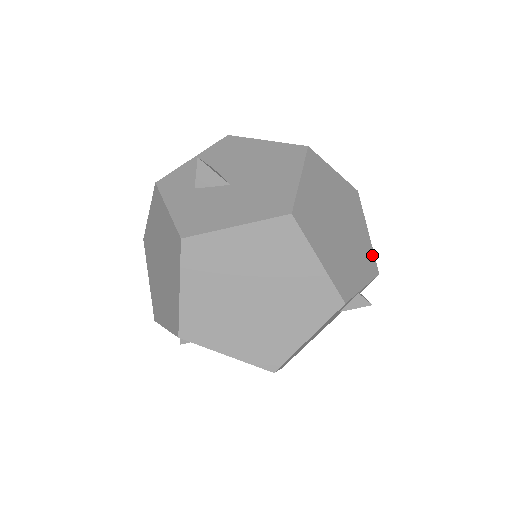
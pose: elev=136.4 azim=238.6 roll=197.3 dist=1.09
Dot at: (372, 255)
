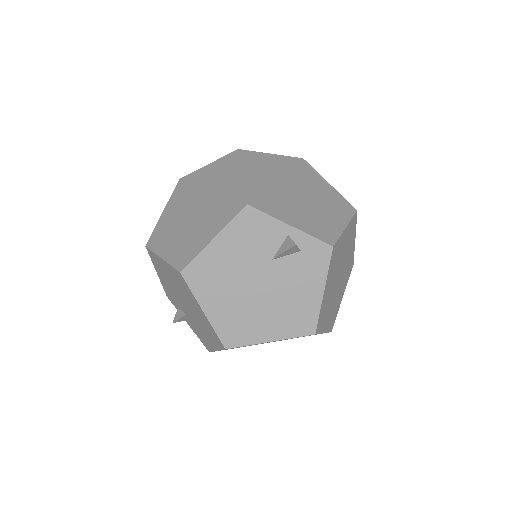
Dot at: (335, 235)
